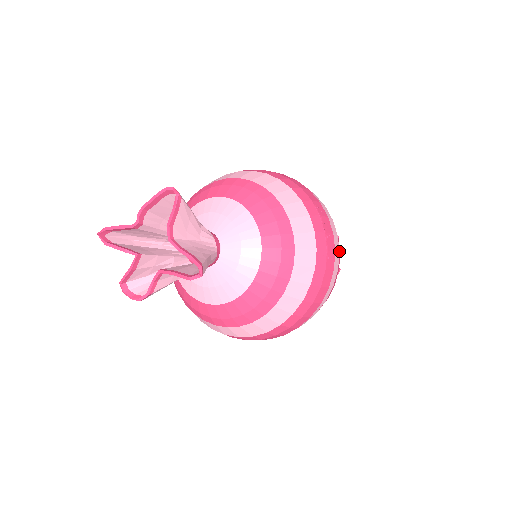
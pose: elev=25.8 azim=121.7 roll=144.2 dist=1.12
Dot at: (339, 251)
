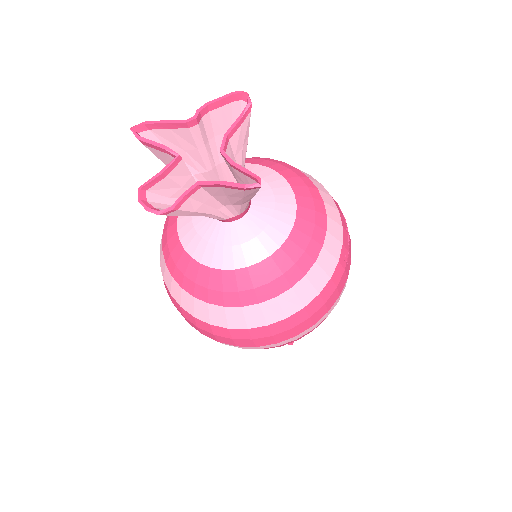
Dot at: occluded
